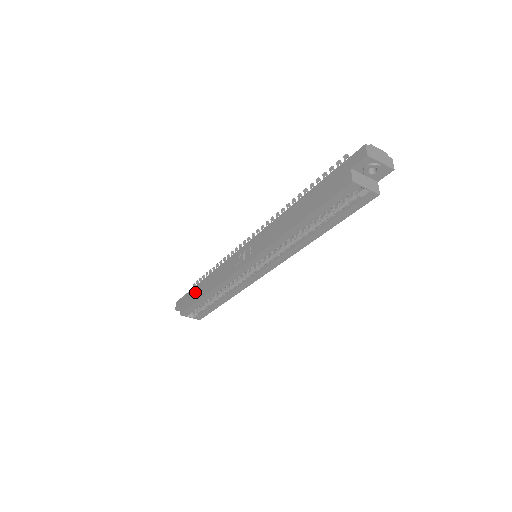
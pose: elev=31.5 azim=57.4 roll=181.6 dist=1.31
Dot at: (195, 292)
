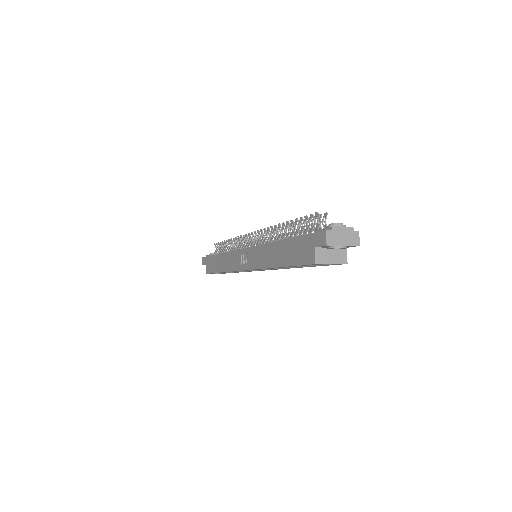
Dot at: (214, 262)
